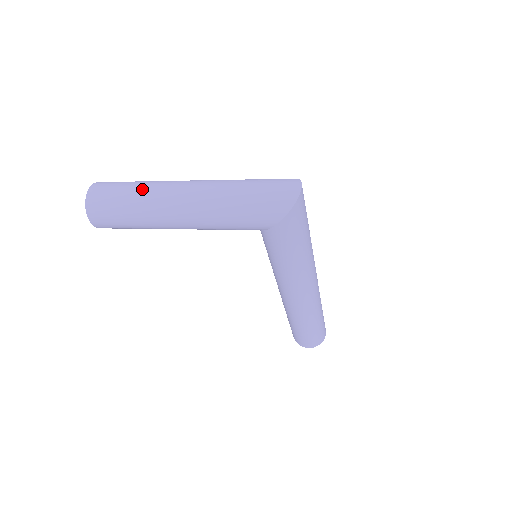
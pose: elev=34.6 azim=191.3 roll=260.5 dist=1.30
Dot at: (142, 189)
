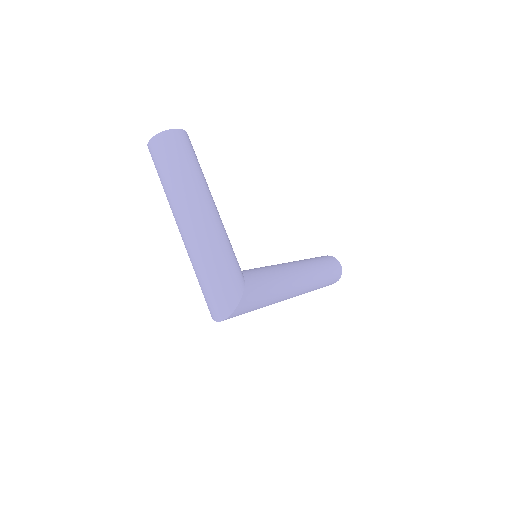
Dot at: (171, 186)
